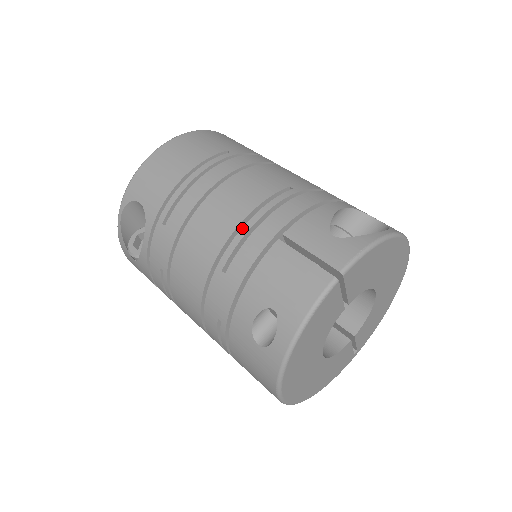
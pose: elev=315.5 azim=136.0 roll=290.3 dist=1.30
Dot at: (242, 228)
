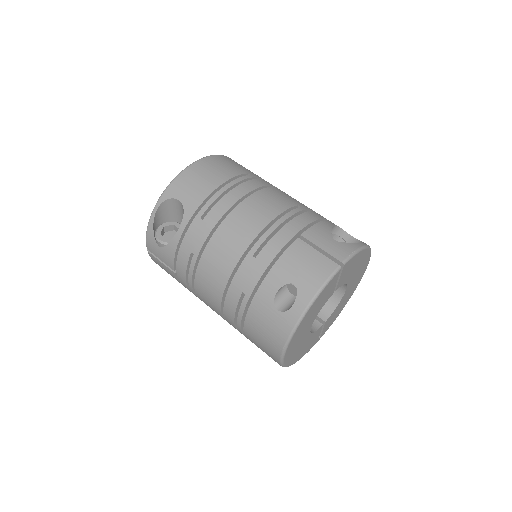
Dot at: (270, 227)
